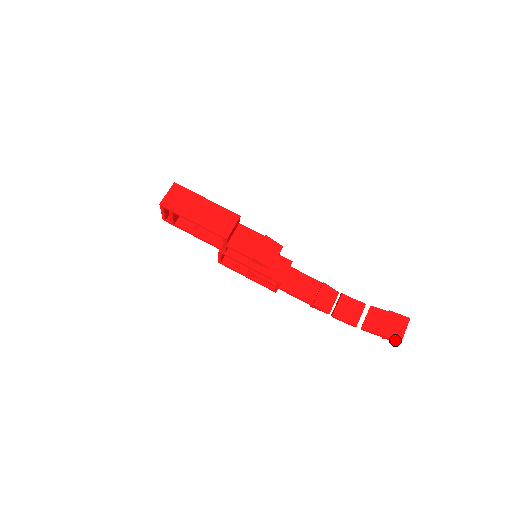
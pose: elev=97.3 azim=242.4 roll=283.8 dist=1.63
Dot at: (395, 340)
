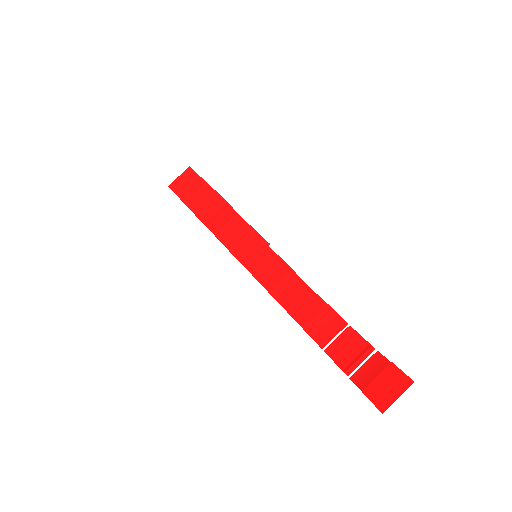
Dot at: (376, 407)
